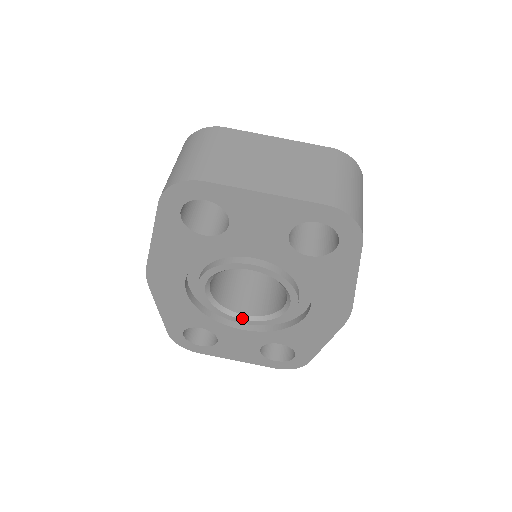
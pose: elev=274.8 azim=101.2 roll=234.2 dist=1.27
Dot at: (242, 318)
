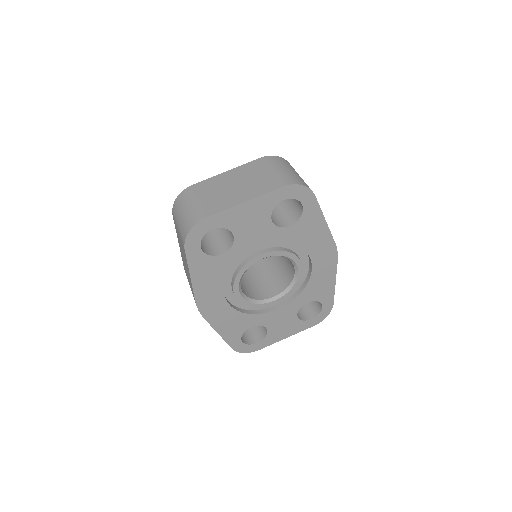
Dot at: (274, 300)
